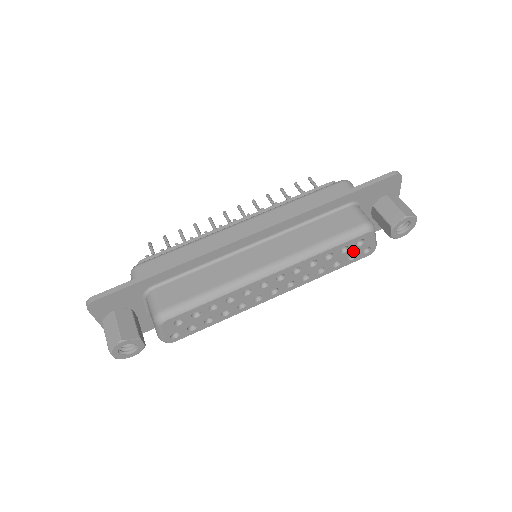
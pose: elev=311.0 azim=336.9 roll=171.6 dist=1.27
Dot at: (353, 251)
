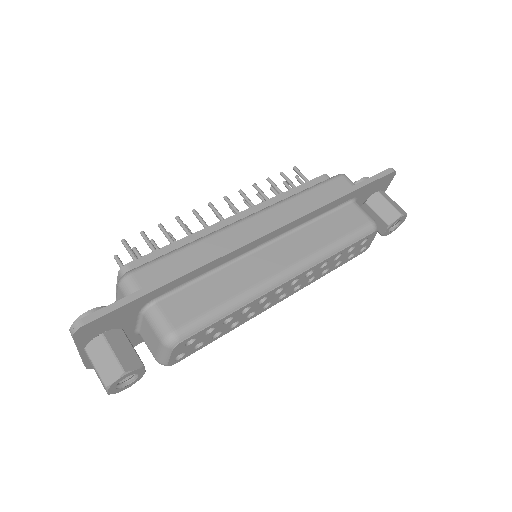
Dot at: (355, 250)
